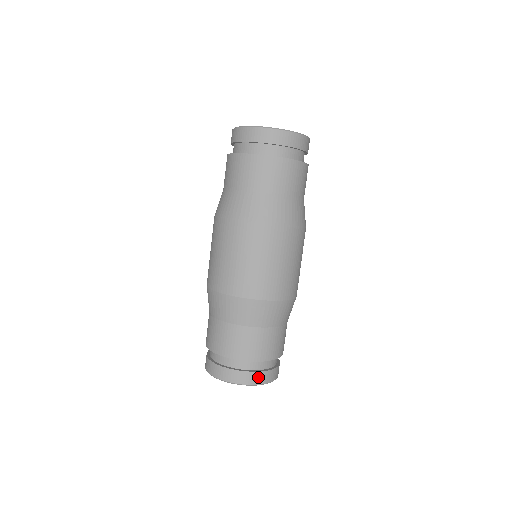
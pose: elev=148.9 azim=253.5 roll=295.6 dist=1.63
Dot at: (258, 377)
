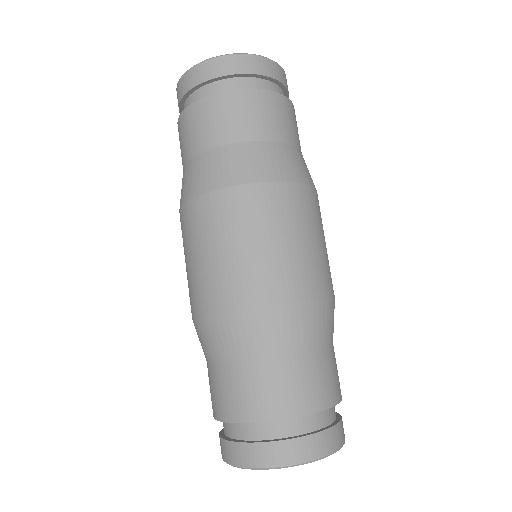
Dot at: occluded
